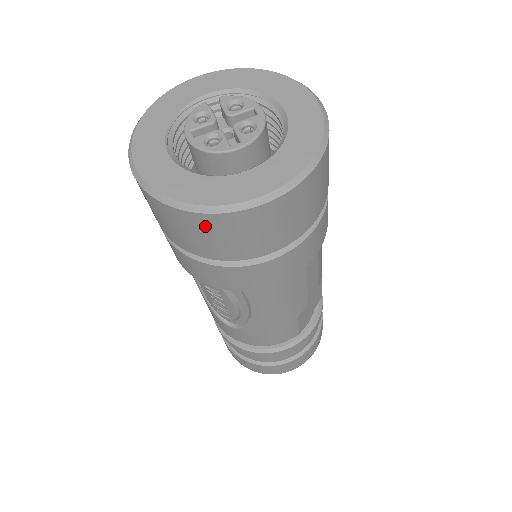
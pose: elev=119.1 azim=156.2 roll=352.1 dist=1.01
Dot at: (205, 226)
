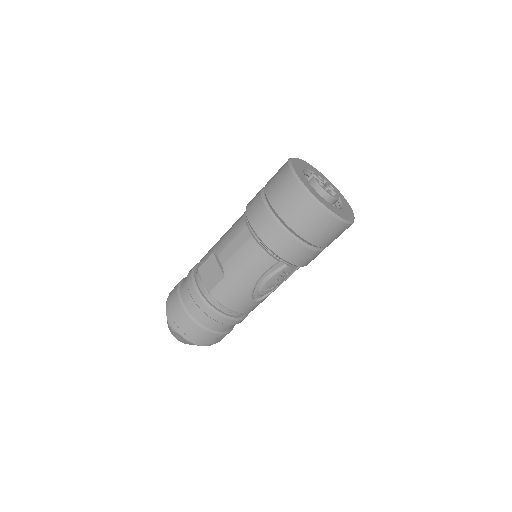
Dot at: occluded
